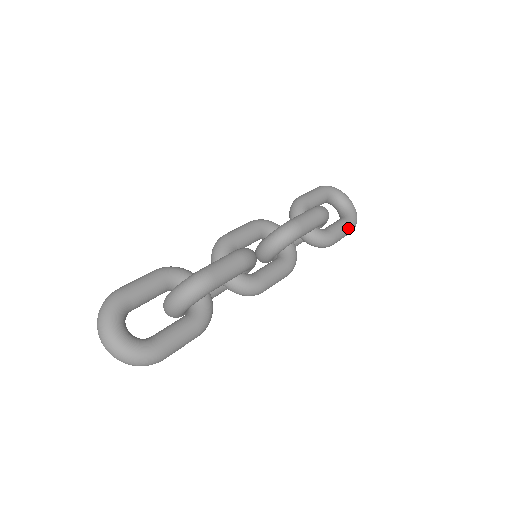
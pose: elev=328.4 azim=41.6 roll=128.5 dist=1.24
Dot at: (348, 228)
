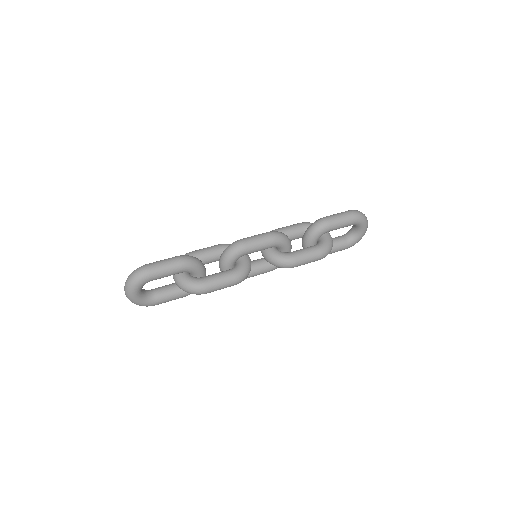
Dot at: (341, 250)
